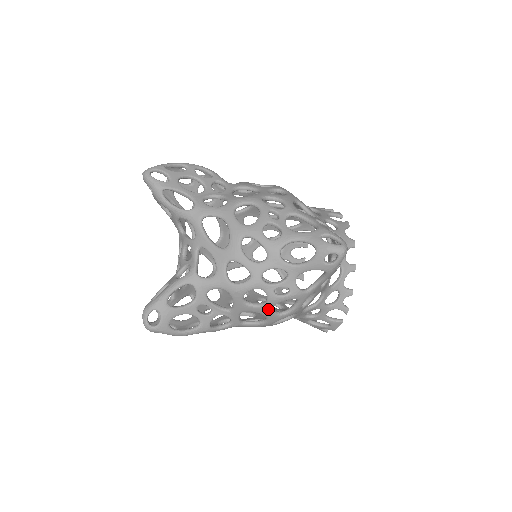
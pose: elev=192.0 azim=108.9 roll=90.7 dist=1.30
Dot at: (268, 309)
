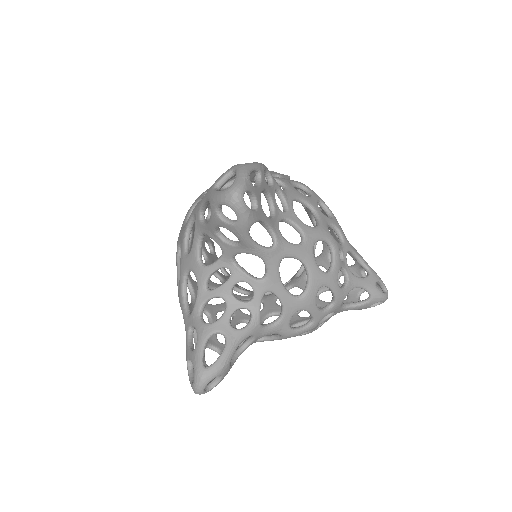
Dot at: occluded
